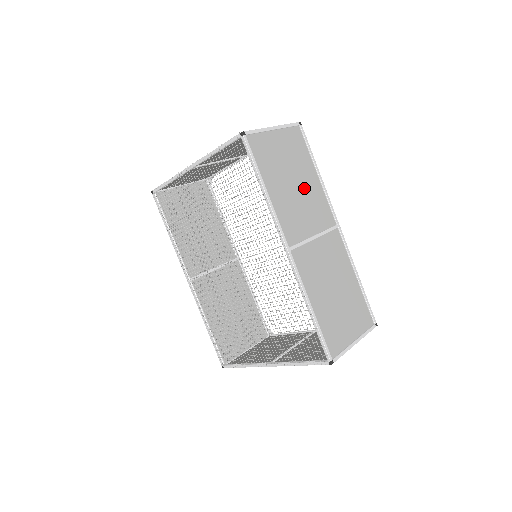
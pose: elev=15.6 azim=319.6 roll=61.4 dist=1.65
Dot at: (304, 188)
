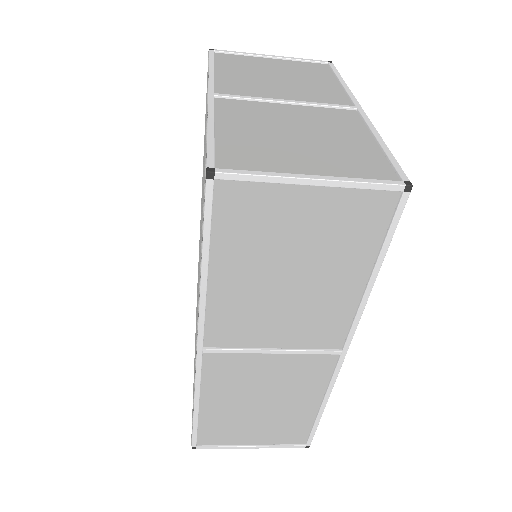
Dot at: (311, 290)
